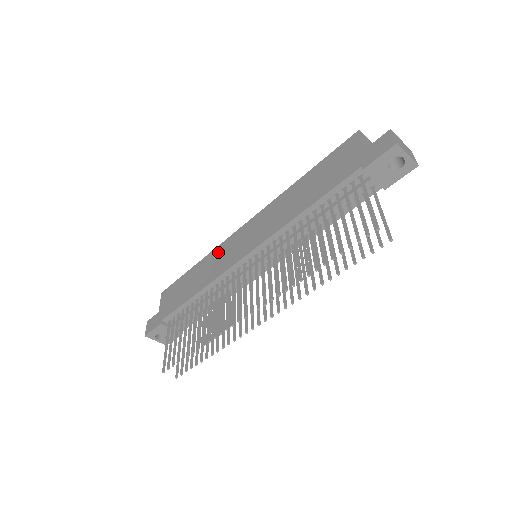
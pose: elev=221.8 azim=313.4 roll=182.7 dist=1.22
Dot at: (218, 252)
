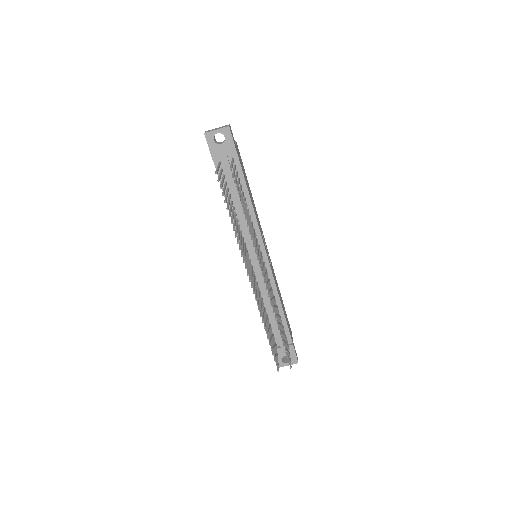
Dot at: occluded
